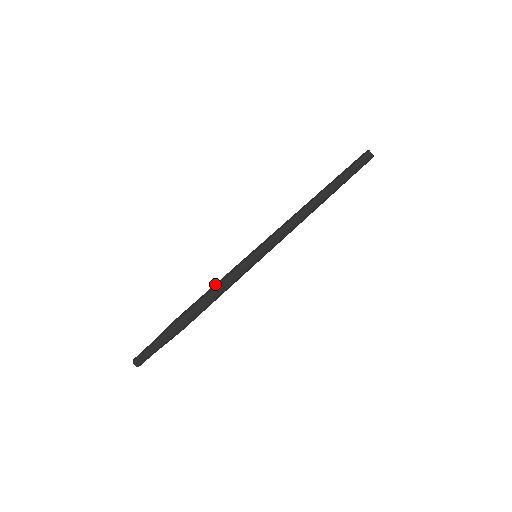
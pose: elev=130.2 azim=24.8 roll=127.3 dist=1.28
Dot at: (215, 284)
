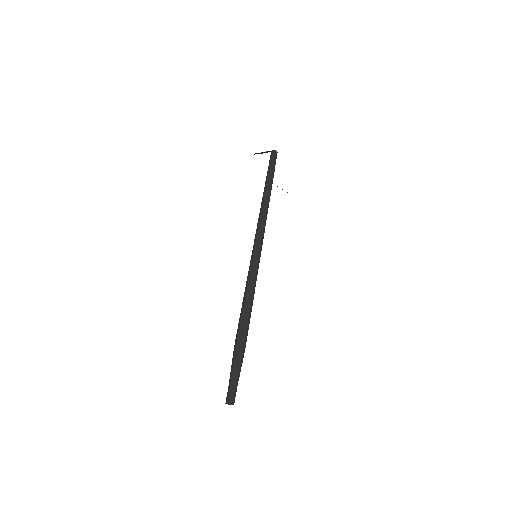
Dot at: (244, 295)
